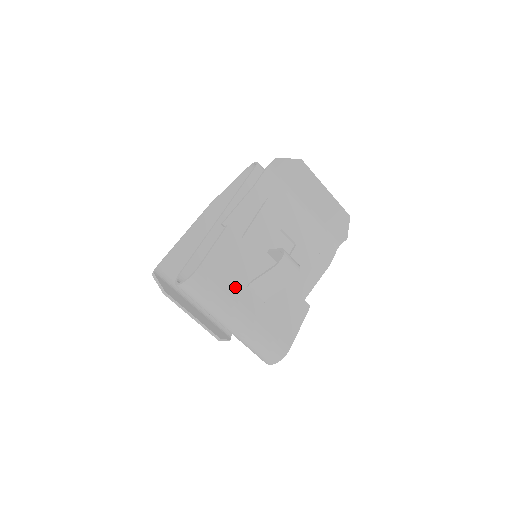
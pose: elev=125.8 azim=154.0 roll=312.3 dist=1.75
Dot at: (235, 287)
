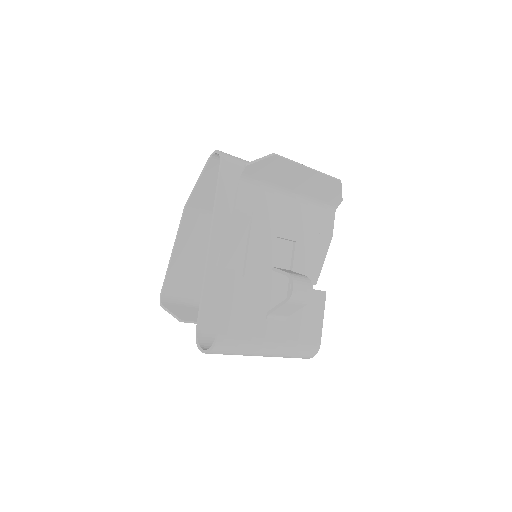
Dot at: (256, 328)
